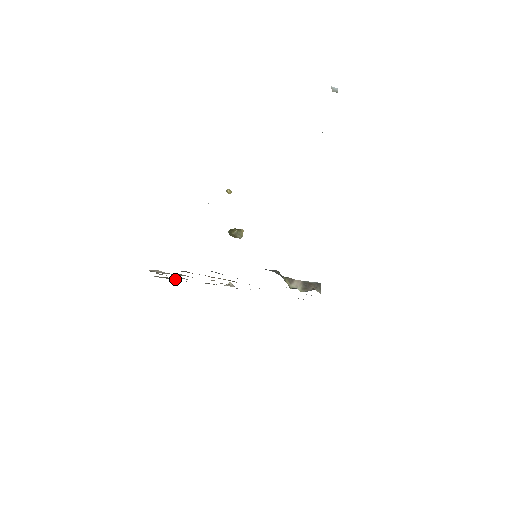
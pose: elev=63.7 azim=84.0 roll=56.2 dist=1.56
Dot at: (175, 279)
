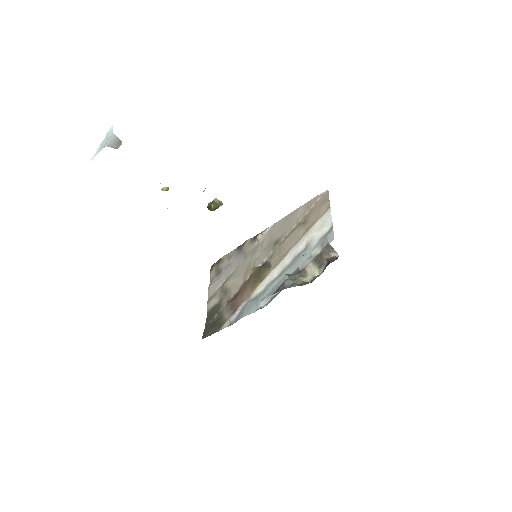
Dot at: (221, 258)
